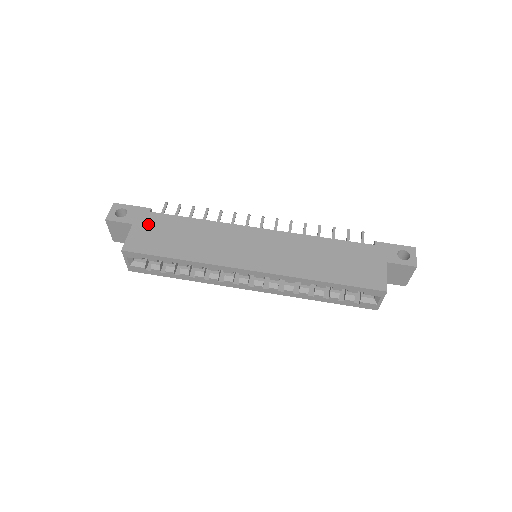
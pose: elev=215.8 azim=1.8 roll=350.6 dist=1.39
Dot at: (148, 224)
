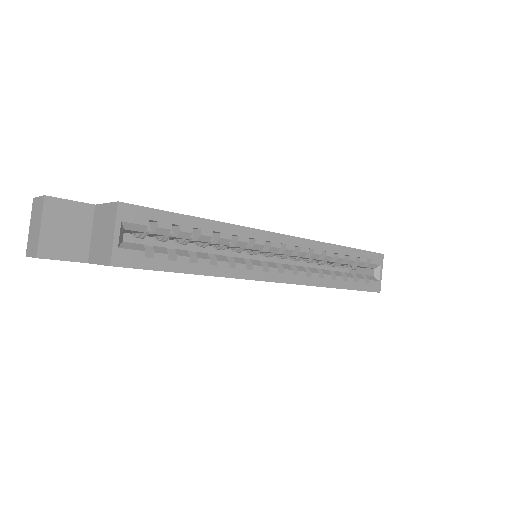
Dot at: occluded
